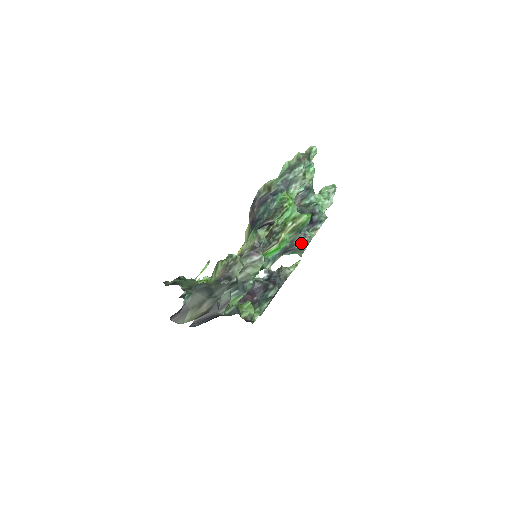
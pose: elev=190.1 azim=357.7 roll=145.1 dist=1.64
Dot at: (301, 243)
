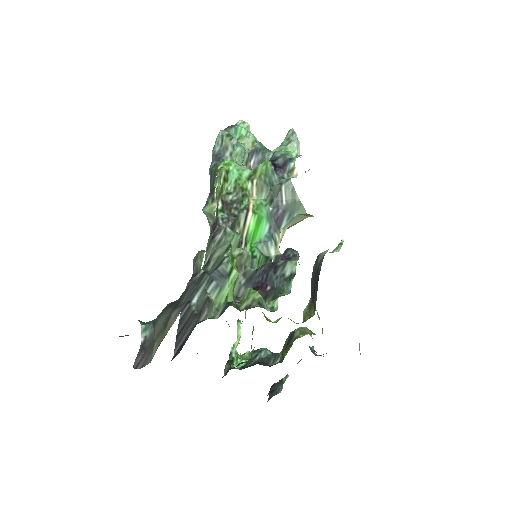
Dot at: (284, 195)
